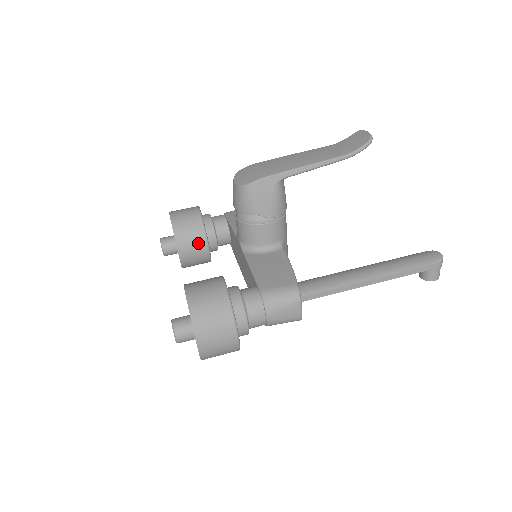
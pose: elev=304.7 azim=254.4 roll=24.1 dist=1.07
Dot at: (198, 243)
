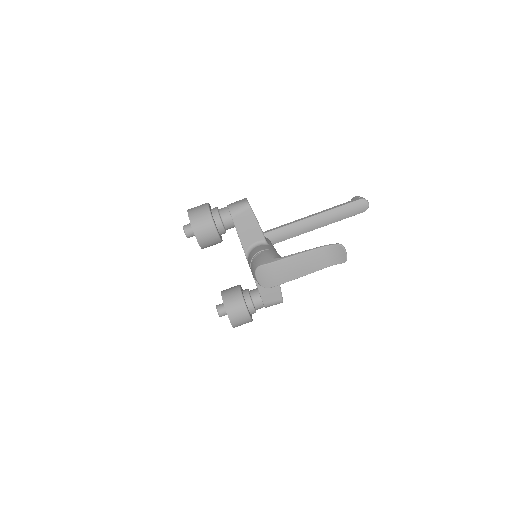
Dot at: occluded
